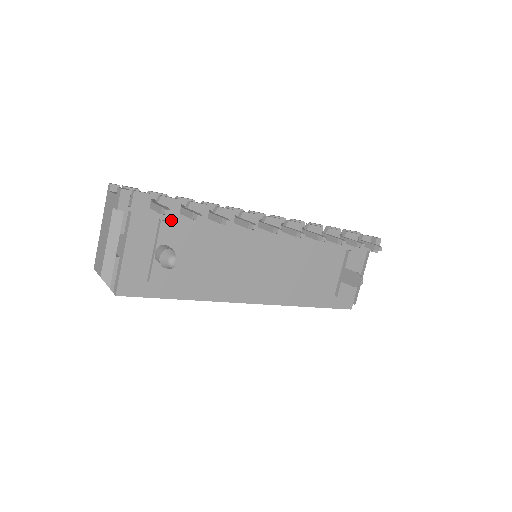
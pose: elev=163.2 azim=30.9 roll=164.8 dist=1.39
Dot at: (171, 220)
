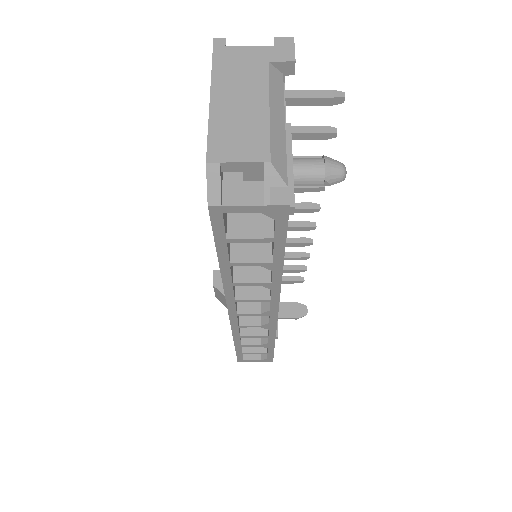
Dot at: occluded
